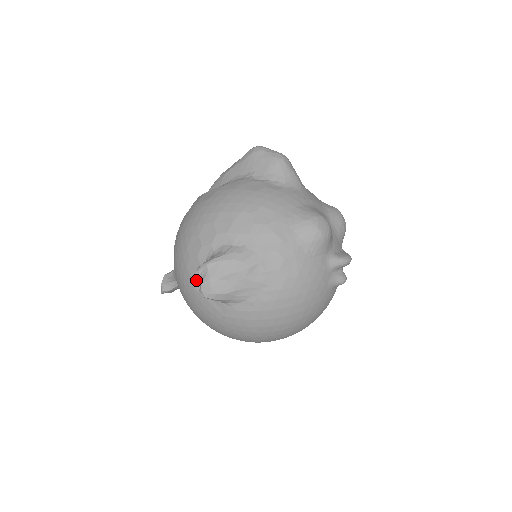
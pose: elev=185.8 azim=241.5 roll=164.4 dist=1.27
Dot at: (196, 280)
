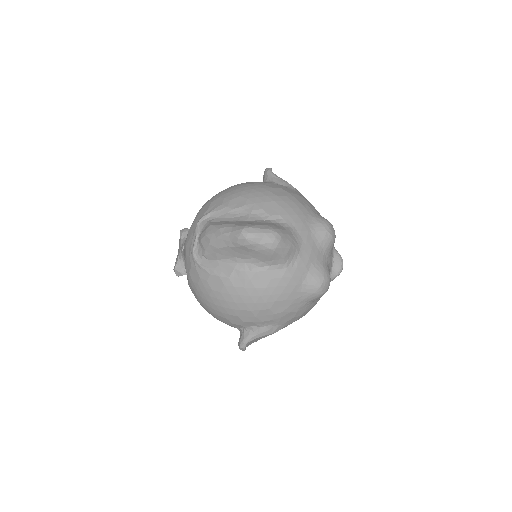
Dot at: occluded
